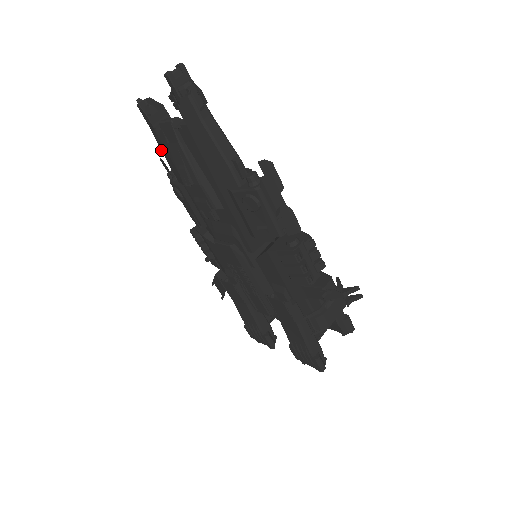
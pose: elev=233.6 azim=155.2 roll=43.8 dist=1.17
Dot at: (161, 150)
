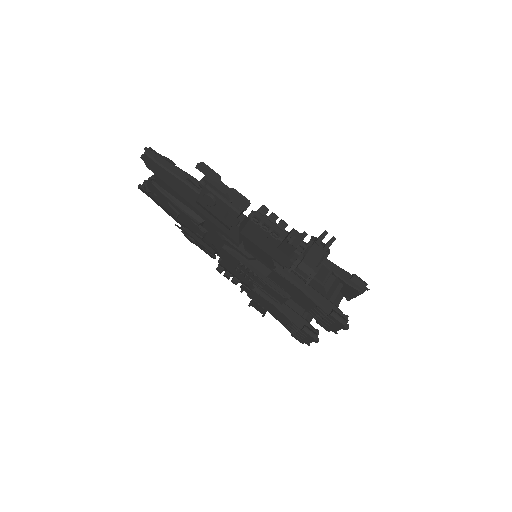
Dot at: occluded
